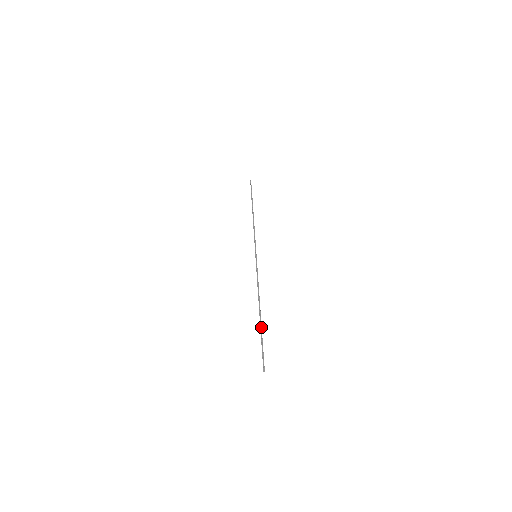
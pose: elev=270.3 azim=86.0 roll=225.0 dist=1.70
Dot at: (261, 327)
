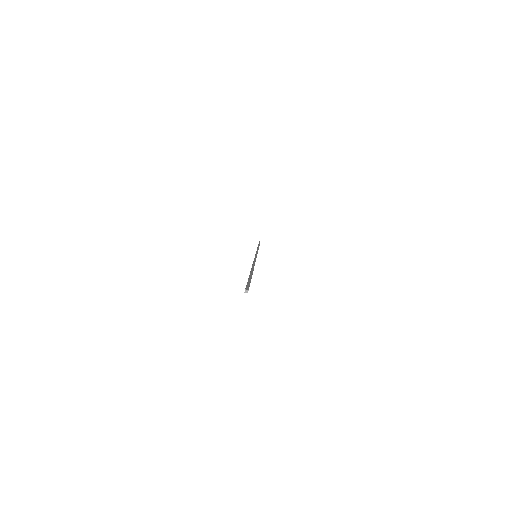
Dot at: (252, 273)
